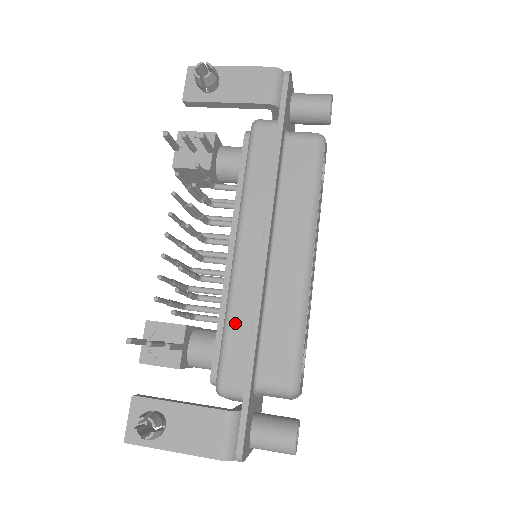
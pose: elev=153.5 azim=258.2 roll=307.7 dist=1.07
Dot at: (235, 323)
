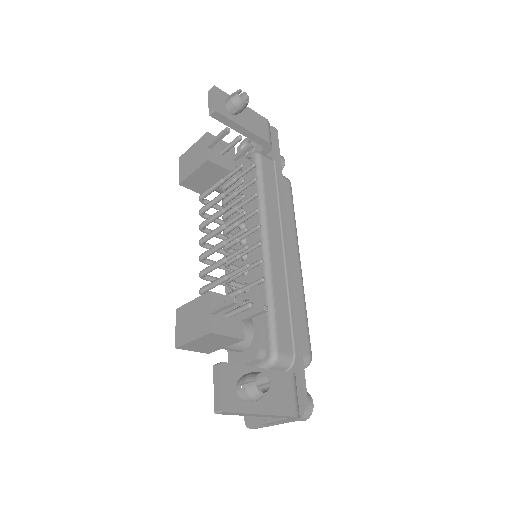
Dot at: (278, 302)
